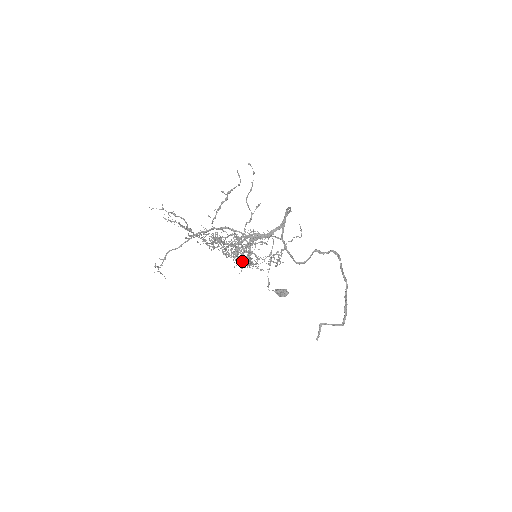
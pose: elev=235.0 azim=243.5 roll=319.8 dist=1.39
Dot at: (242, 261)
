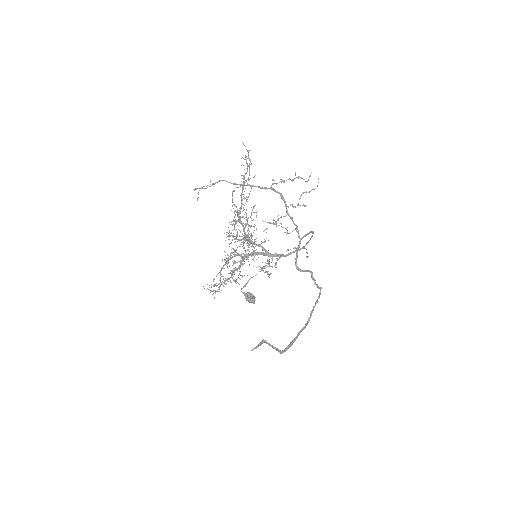
Dot at: (229, 266)
